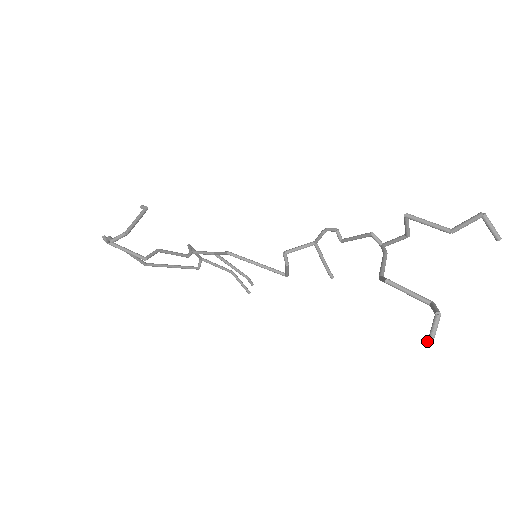
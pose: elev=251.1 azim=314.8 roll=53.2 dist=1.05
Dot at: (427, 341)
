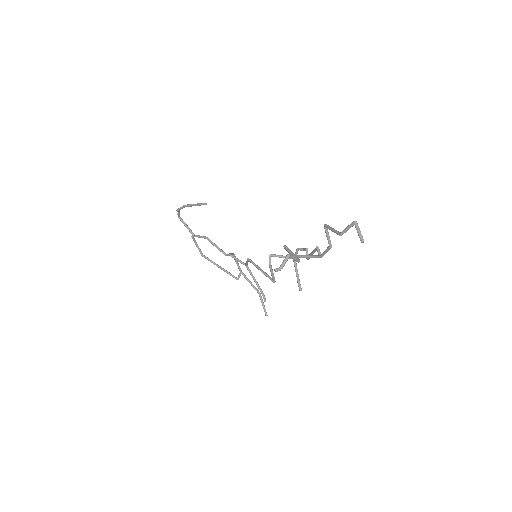
Dot at: (276, 268)
